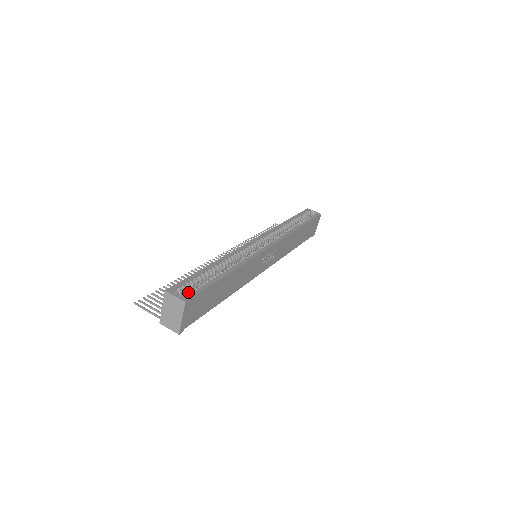
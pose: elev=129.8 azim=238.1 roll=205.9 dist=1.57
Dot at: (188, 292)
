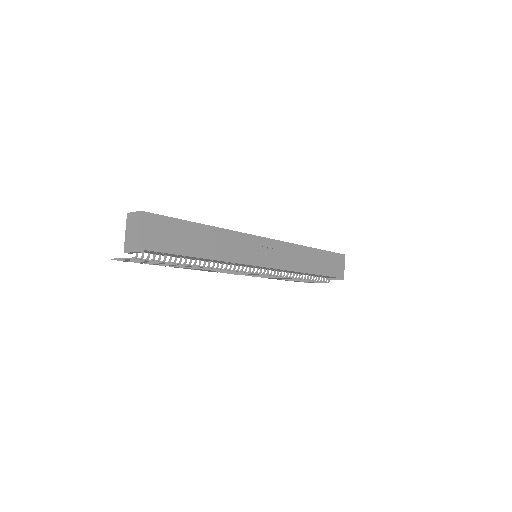
Dot at: occluded
